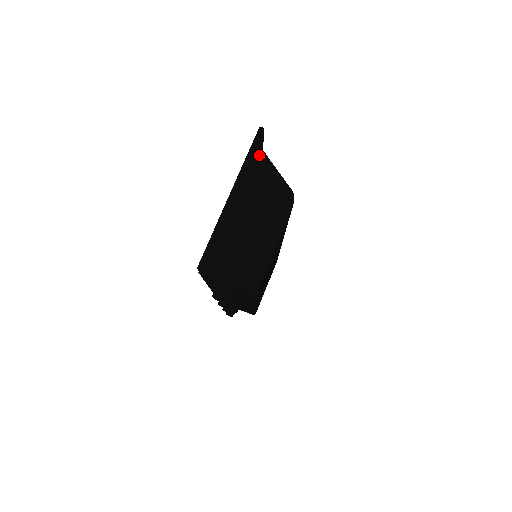
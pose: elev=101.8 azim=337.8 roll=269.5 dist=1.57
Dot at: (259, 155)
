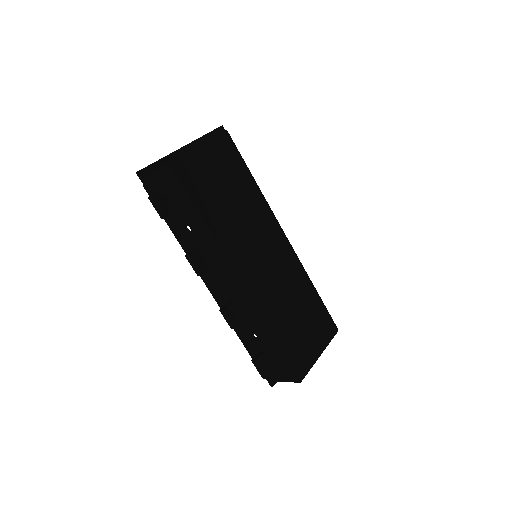
Dot at: occluded
